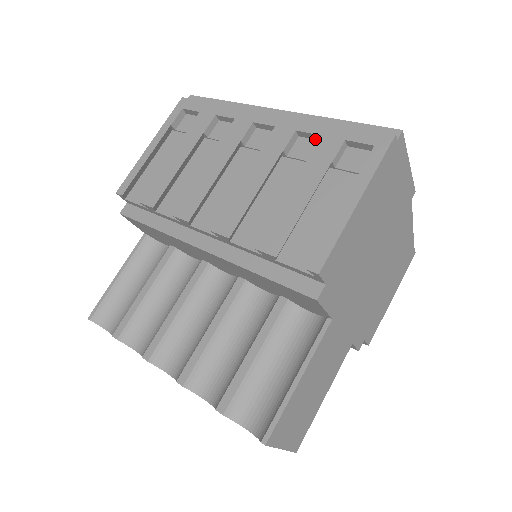
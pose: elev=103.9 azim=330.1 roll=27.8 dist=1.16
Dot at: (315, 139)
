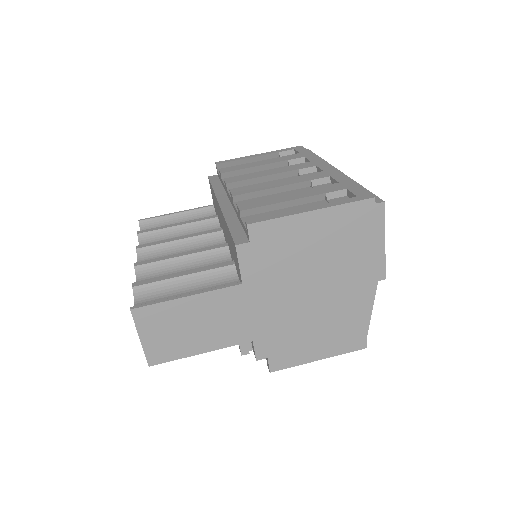
Dot at: occluded
